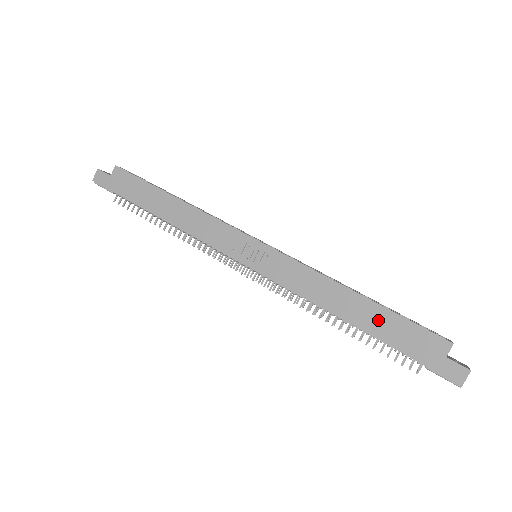
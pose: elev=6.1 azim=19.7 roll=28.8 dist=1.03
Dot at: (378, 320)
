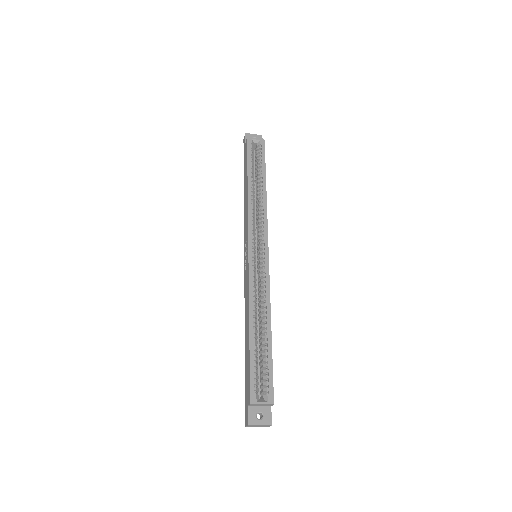
Dot at: (247, 352)
